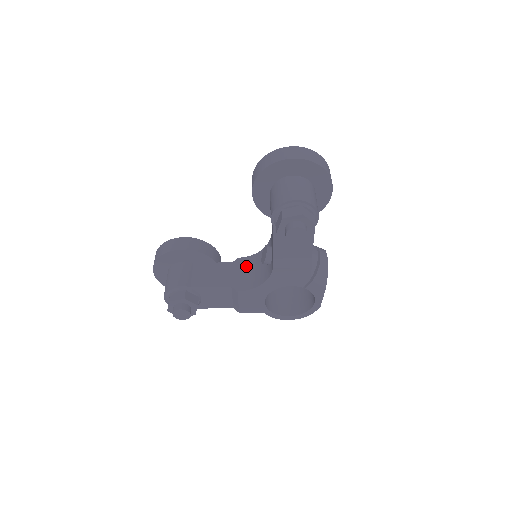
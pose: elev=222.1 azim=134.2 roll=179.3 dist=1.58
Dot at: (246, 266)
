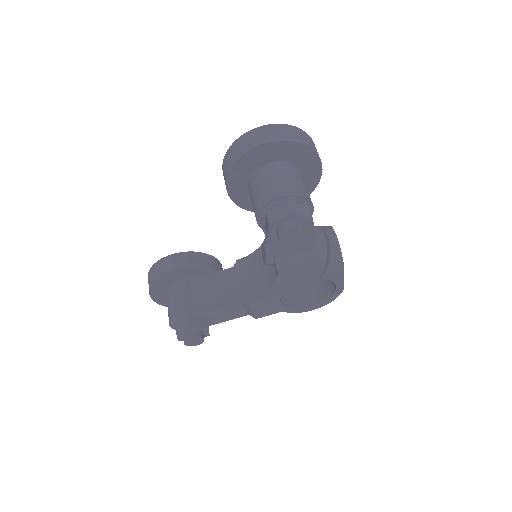
Dot at: (249, 268)
